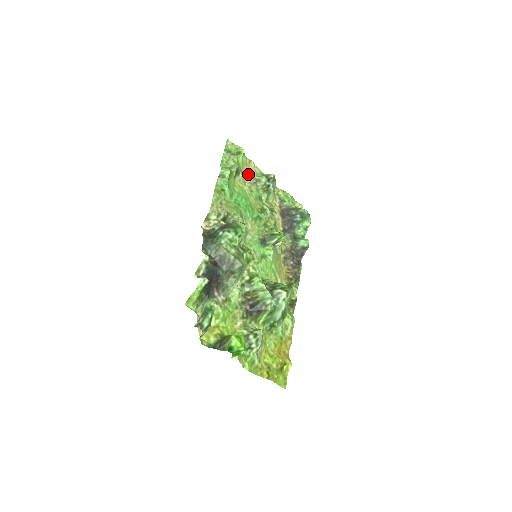
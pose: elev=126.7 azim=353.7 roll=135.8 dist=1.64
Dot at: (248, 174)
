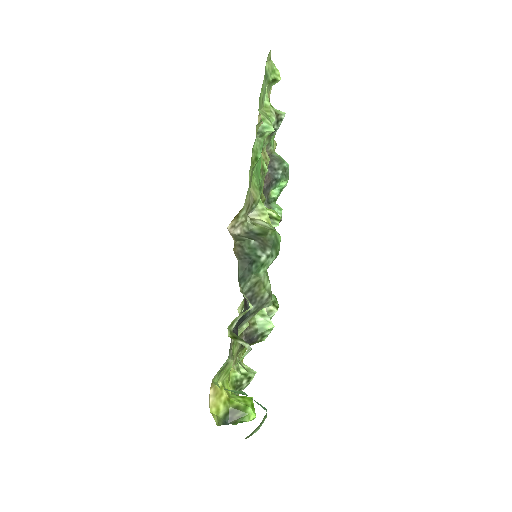
Dot at: occluded
